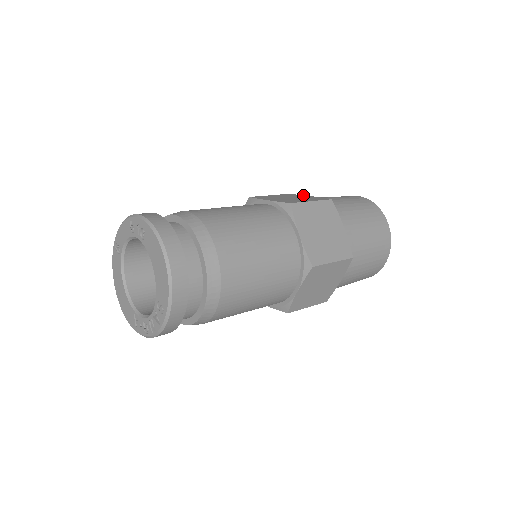
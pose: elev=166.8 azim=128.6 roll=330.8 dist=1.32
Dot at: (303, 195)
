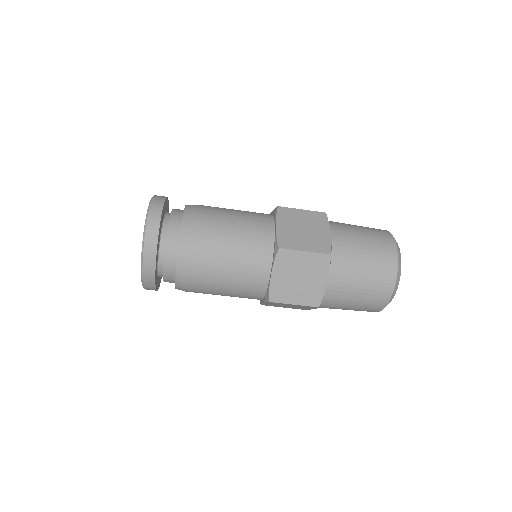
Dot at: occluded
